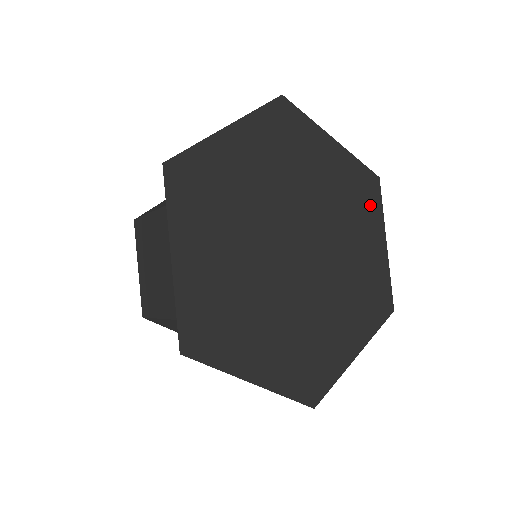
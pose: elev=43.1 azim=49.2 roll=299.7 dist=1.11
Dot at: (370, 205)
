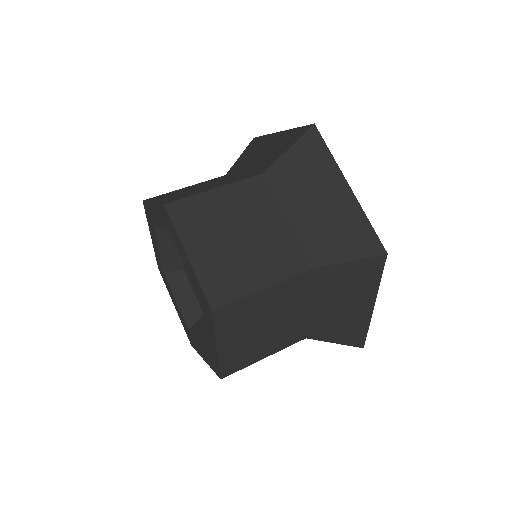
Dot at: occluded
